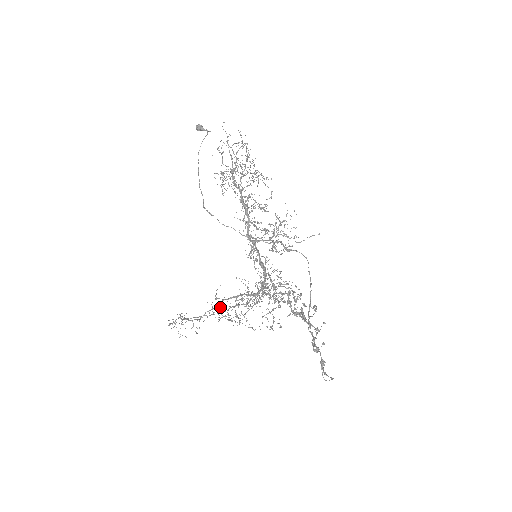
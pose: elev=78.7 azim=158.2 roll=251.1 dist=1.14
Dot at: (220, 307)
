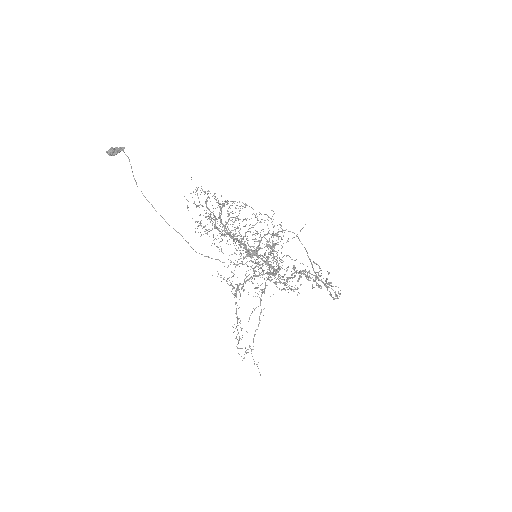
Dot at: (237, 289)
